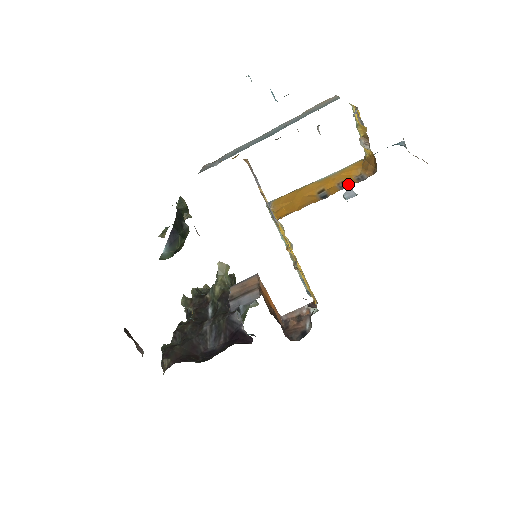
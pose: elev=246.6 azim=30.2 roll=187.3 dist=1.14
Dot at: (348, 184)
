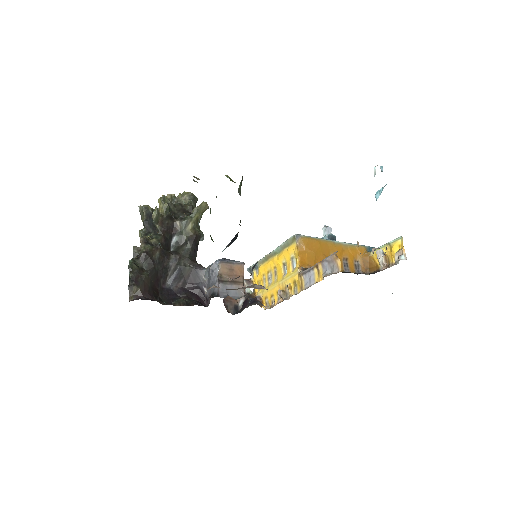
Dot at: (350, 267)
